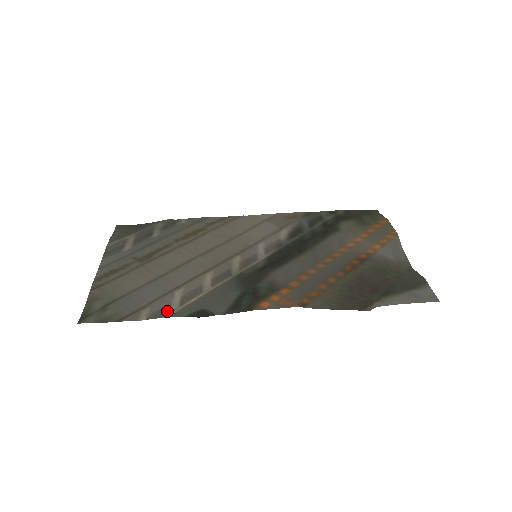
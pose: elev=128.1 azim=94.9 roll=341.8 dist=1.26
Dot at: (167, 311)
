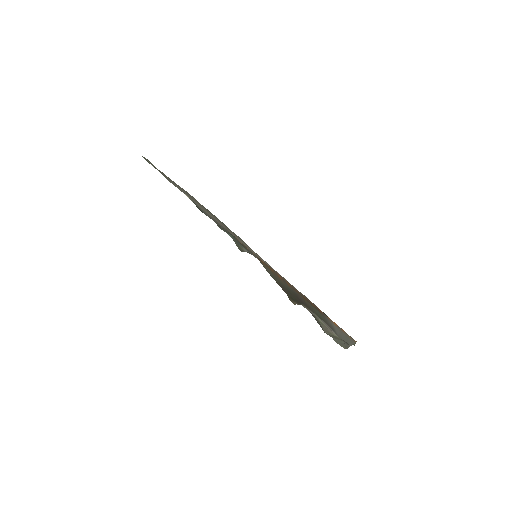
Dot at: occluded
